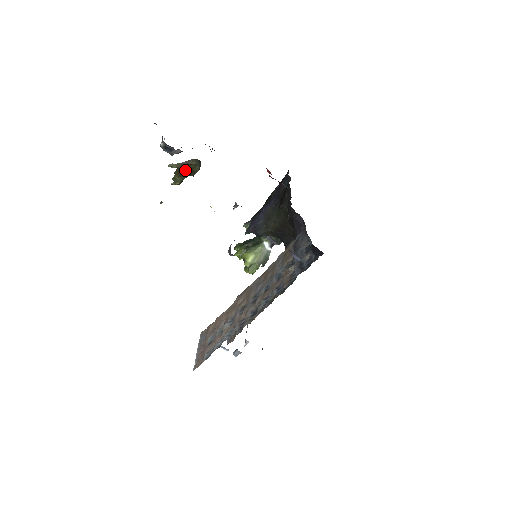
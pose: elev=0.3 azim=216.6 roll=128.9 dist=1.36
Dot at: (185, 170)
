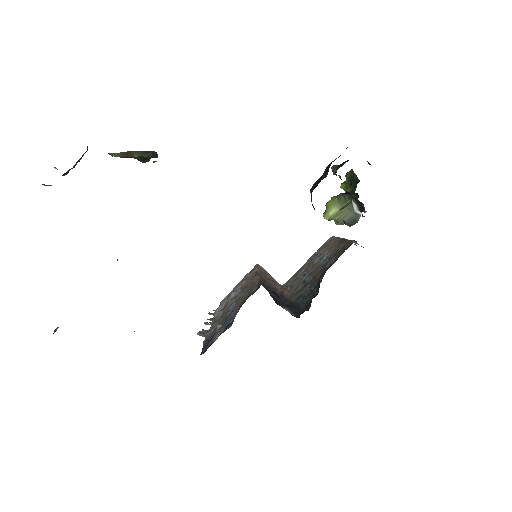
Dot at: (134, 157)
